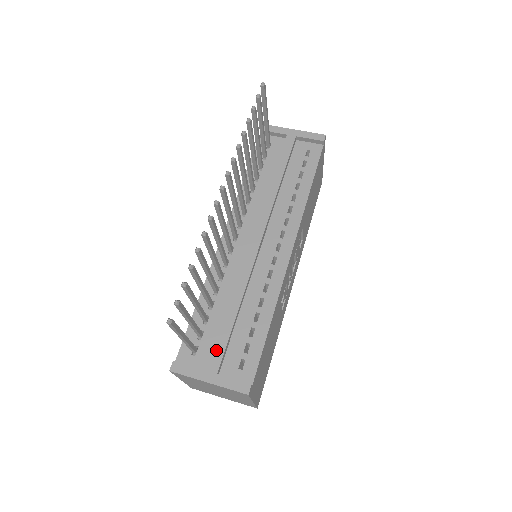
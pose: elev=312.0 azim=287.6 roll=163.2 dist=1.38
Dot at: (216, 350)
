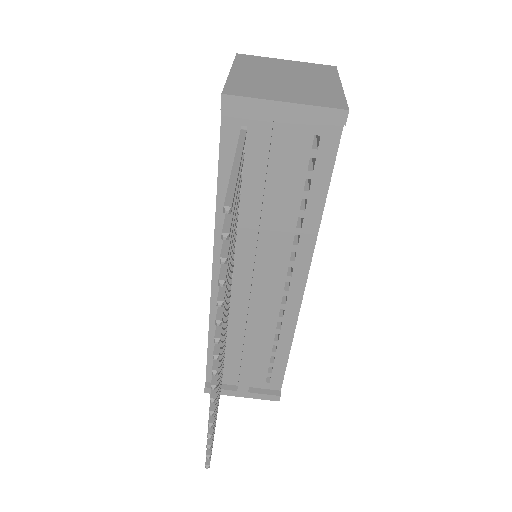
Dot at: (242, 379)
